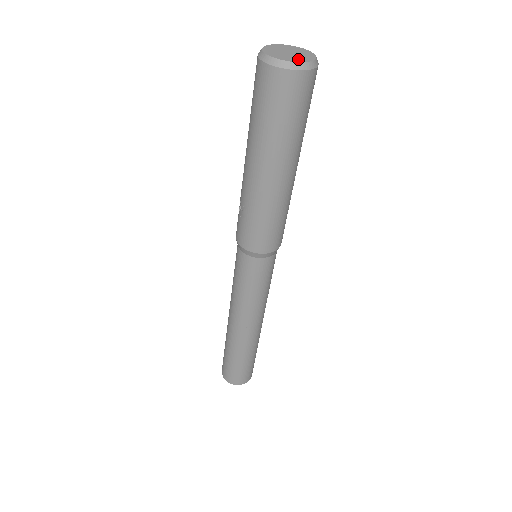
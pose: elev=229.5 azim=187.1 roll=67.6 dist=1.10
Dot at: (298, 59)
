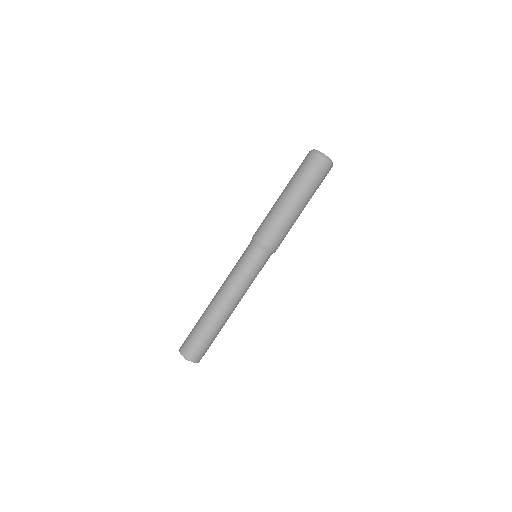
Dot at: (329, 159)
